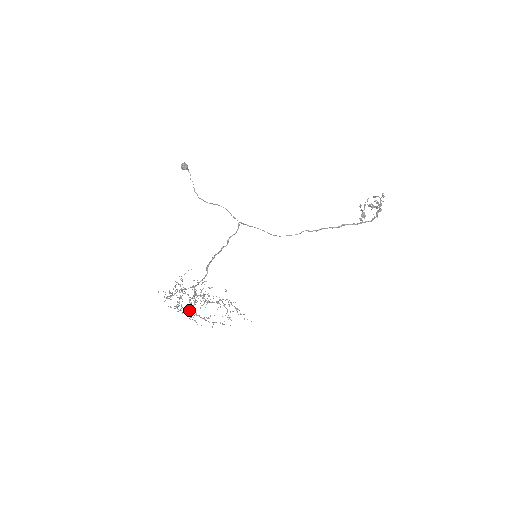
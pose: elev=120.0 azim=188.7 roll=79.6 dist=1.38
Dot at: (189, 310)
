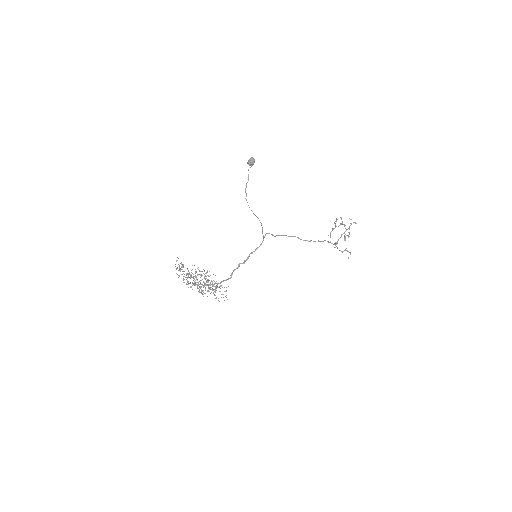
Dot at: (188, 276)
